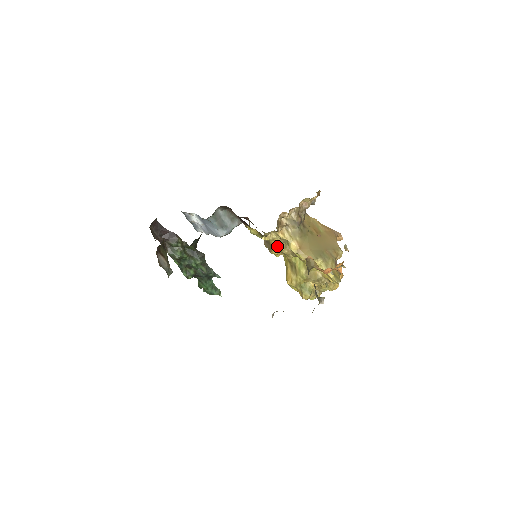
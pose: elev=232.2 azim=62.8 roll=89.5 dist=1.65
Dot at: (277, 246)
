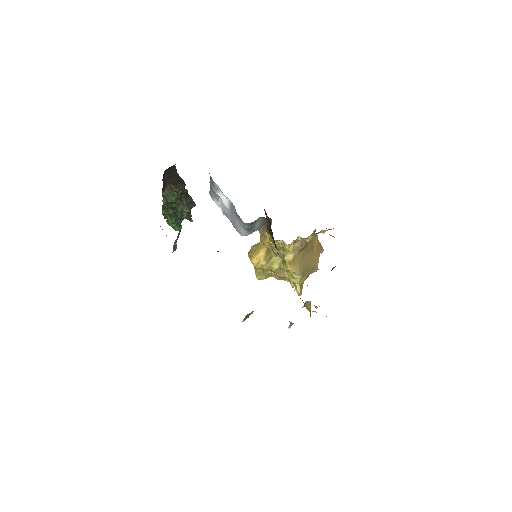
Dot at: (274, 246)
